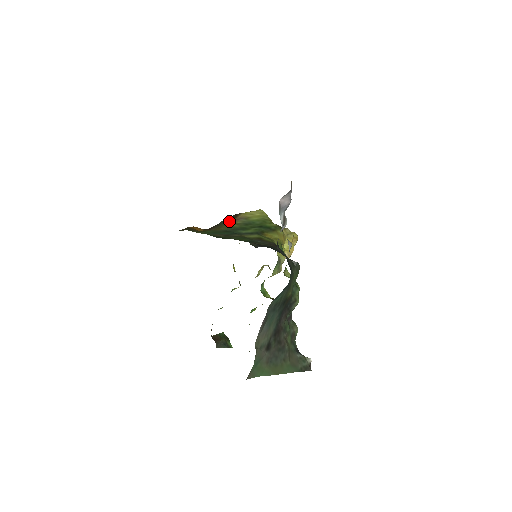
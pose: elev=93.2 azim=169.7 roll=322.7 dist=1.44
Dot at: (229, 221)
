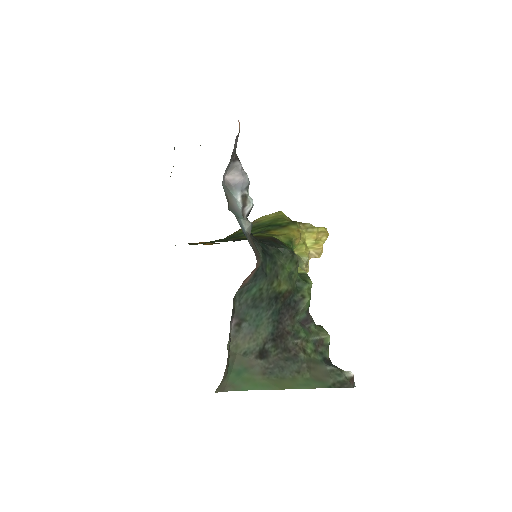
Dot at: (239, 229)
